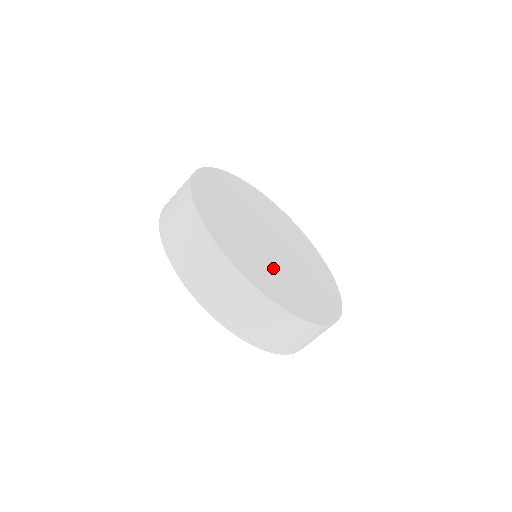
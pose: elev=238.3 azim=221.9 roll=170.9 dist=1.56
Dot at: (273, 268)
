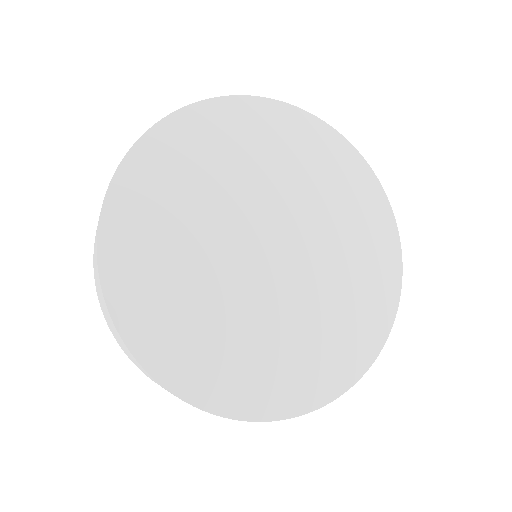
Dot at: (304, 324)
